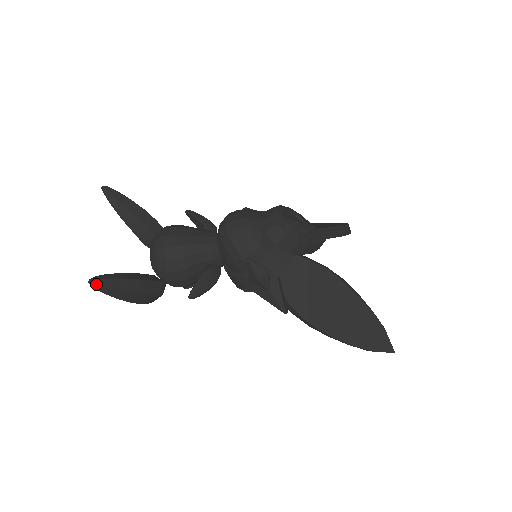
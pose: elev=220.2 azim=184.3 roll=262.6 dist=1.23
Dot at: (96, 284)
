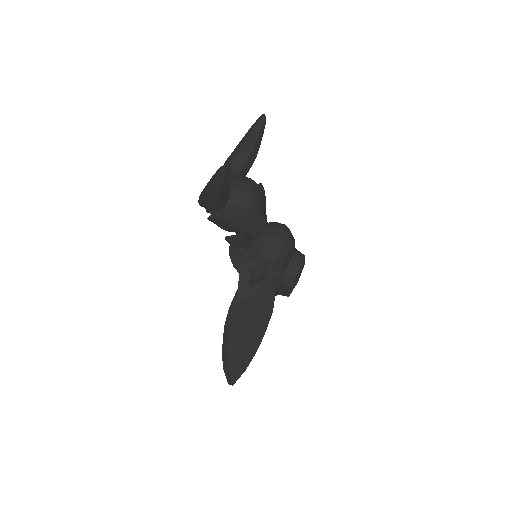
Dot at: (225, 172)
